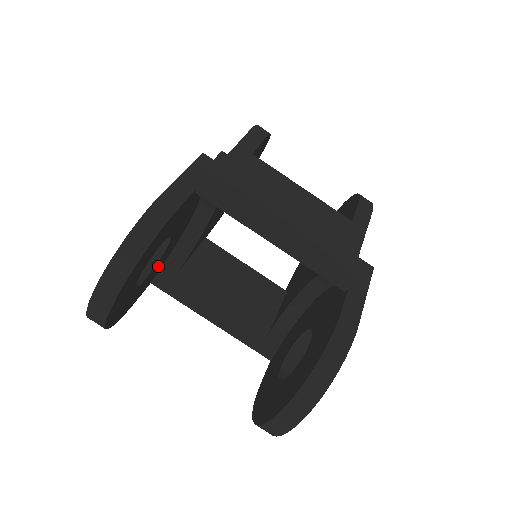
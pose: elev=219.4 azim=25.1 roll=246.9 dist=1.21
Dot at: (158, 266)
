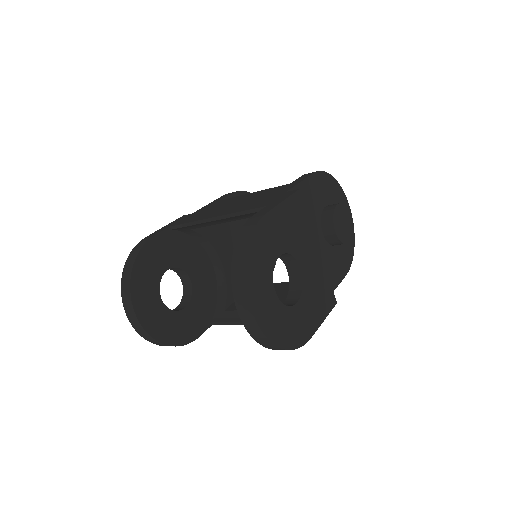
Dot at: (202, 304)
